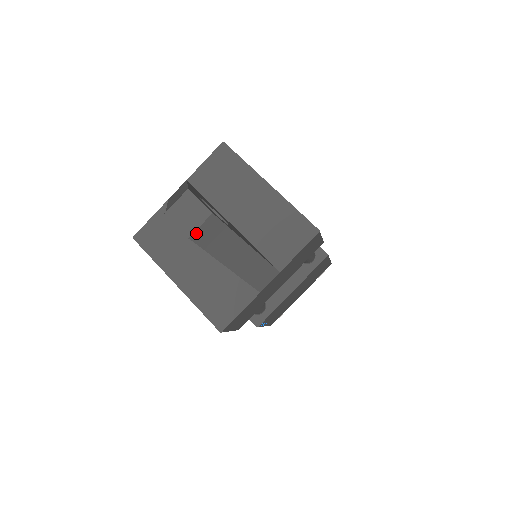
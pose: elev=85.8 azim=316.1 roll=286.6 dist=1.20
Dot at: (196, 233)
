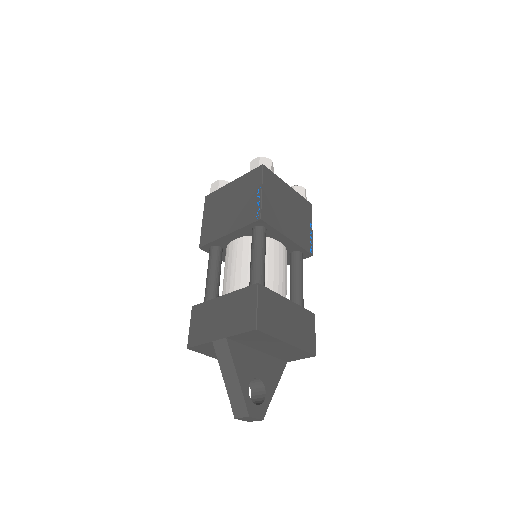
Dot at: (253, 420)
